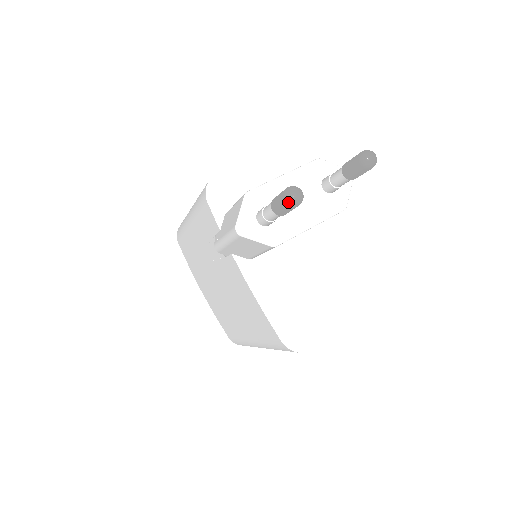
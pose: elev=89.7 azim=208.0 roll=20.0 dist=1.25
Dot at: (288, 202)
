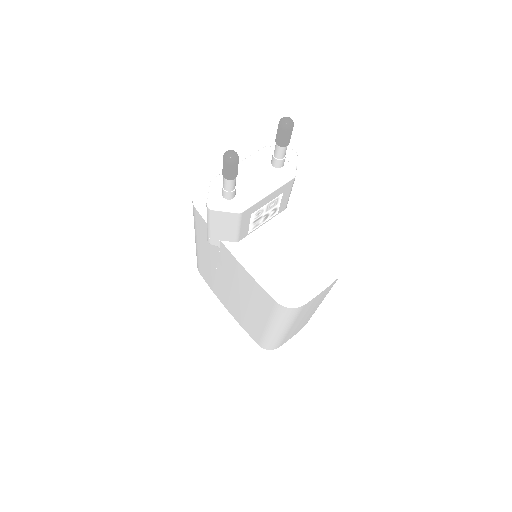
Dot at: (227, 161)
